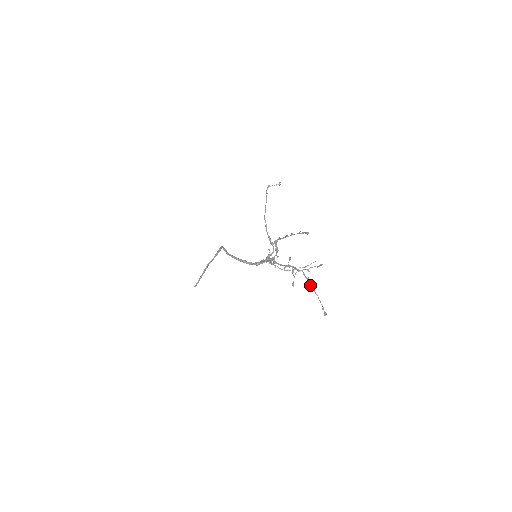
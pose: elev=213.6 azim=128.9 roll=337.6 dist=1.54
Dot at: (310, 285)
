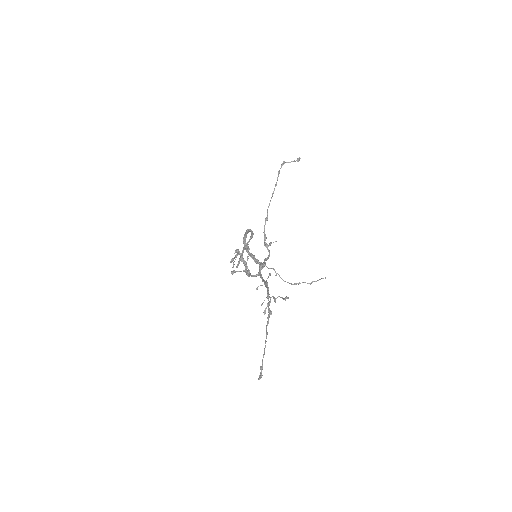
Dot at: occluded
